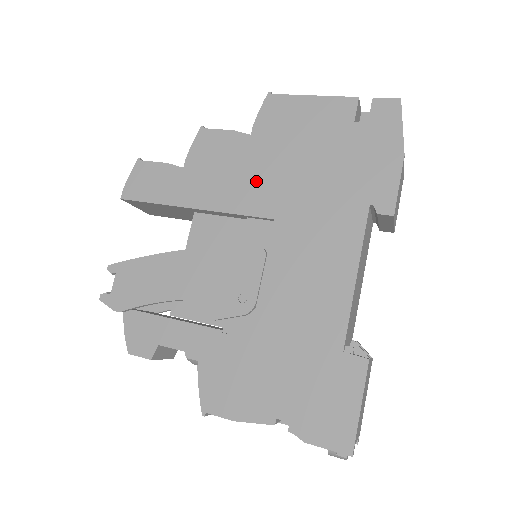
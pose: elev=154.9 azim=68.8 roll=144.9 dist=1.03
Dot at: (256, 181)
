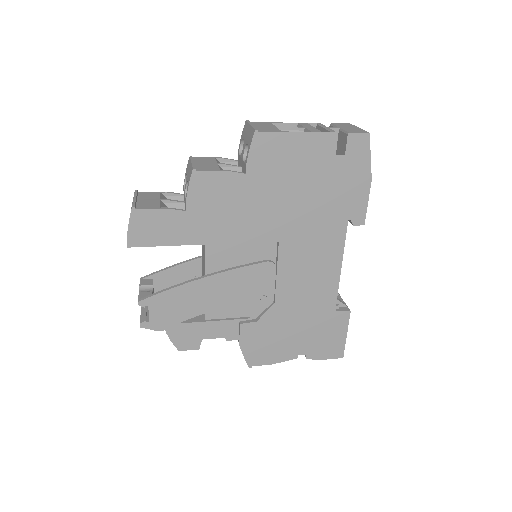
Dot at: (258, 214)
